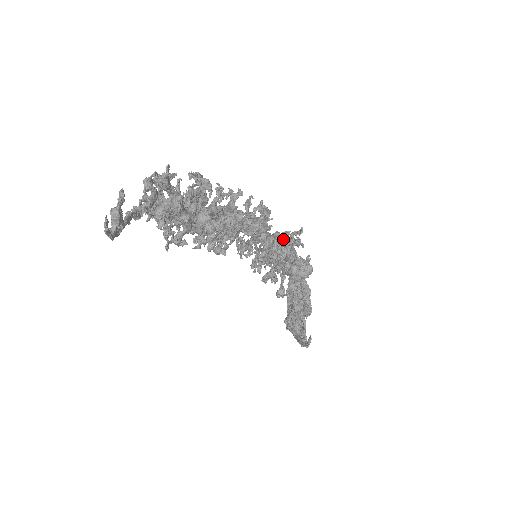
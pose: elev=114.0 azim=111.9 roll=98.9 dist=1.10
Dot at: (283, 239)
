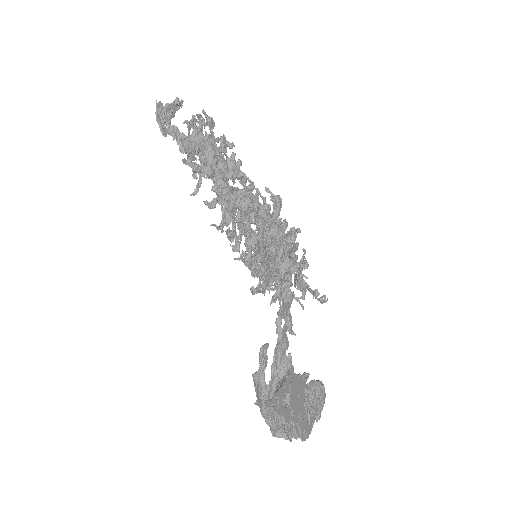
Dot at: occluded
